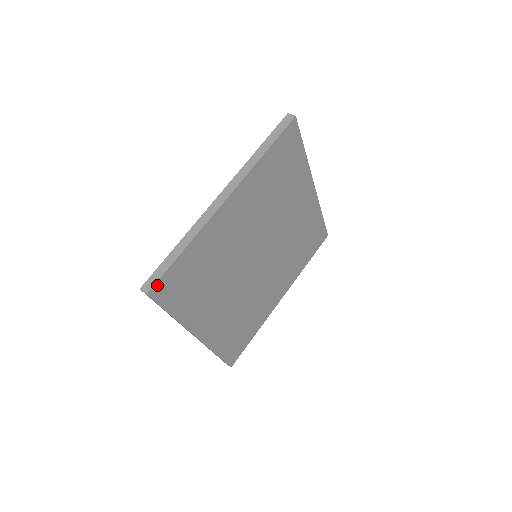
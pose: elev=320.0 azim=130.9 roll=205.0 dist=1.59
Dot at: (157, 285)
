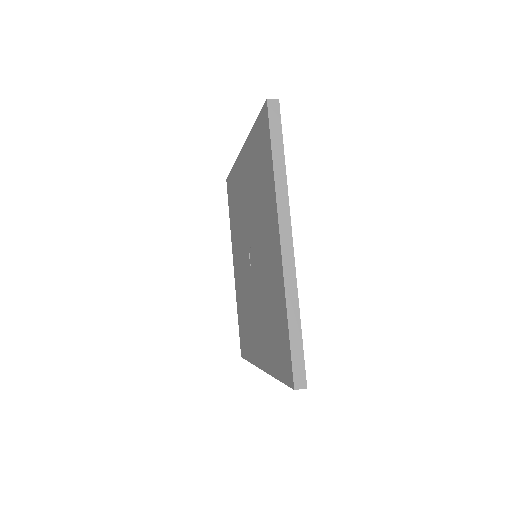
Dot at: (304, 372)
